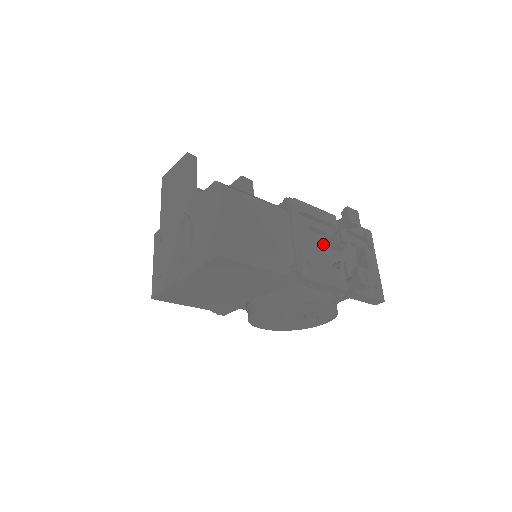
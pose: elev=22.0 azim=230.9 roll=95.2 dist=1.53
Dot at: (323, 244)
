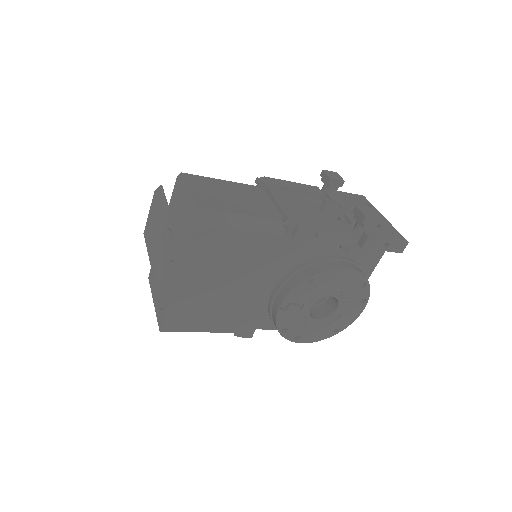
Dot at: (316, 212)
